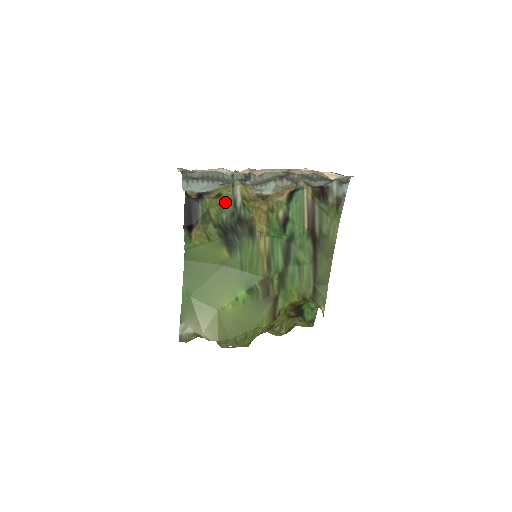
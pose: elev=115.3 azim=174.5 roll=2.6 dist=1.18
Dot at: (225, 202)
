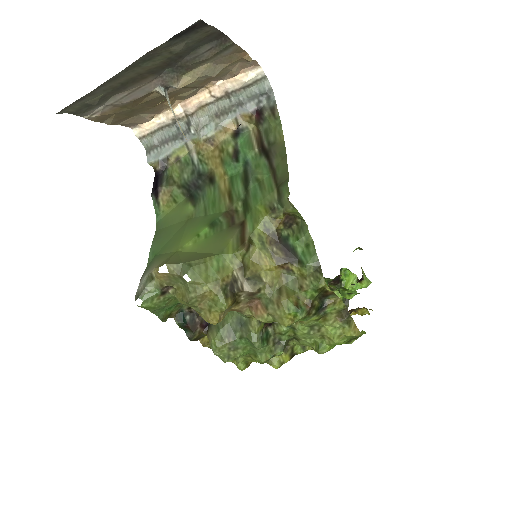
Dot at: (184, 164)
